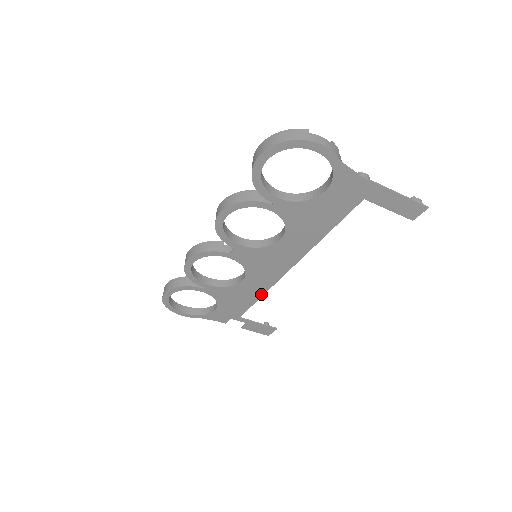
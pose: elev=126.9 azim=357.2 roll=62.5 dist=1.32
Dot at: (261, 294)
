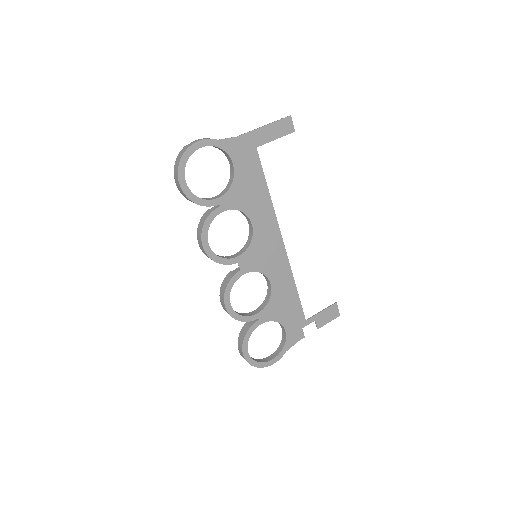
Dot at: (293, 283)
